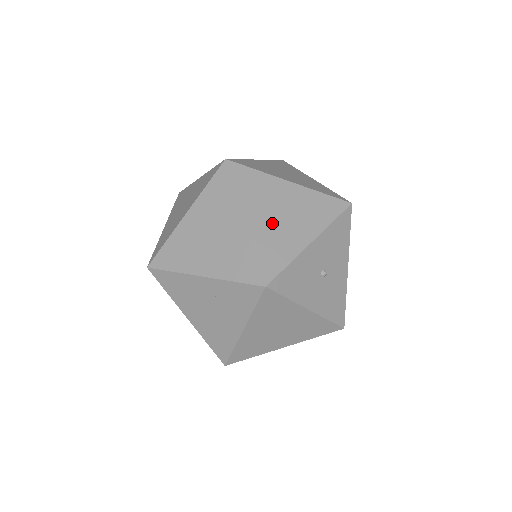
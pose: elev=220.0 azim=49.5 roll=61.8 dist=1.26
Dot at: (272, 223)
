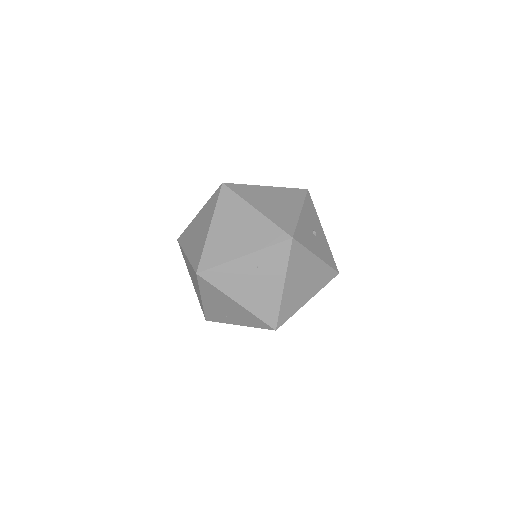
Dot at: (272, 207)
